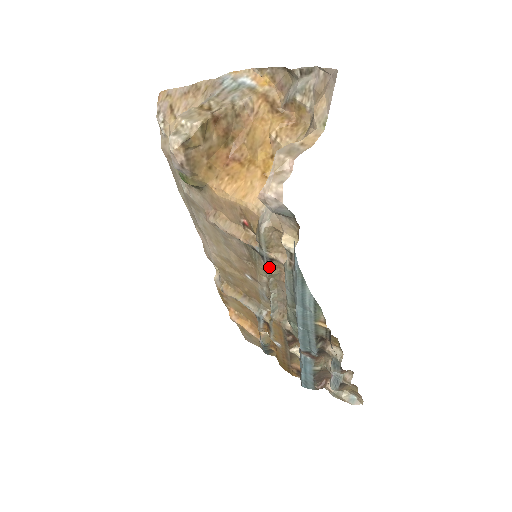
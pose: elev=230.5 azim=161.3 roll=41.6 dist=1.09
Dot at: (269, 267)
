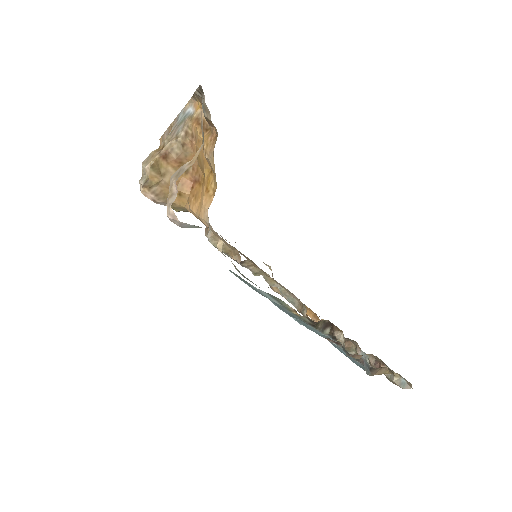
Dot at: (248, 267)
